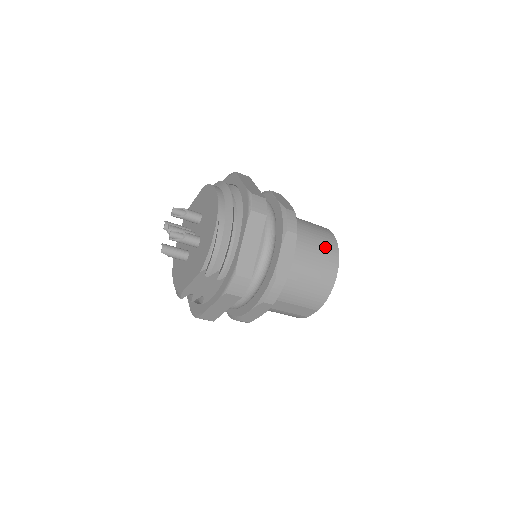
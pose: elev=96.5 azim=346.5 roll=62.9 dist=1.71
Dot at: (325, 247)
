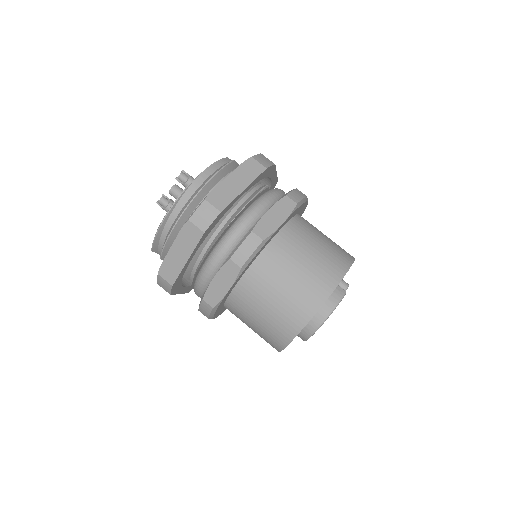
Dot at: (299, 297)
